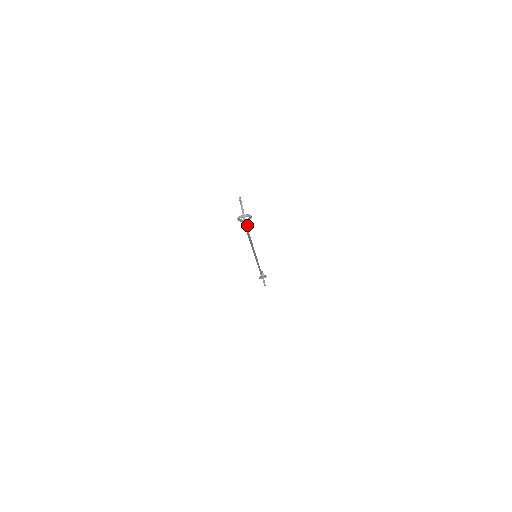
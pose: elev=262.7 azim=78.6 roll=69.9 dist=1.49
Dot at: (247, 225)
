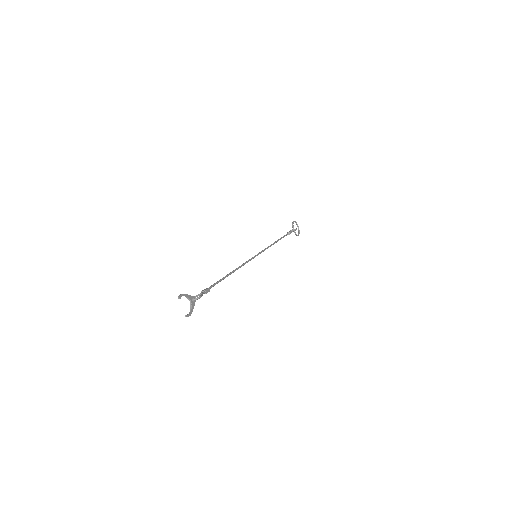
Dot at: (205, 293)
